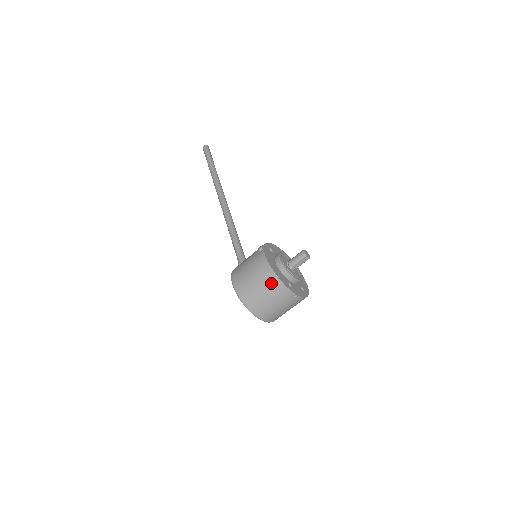
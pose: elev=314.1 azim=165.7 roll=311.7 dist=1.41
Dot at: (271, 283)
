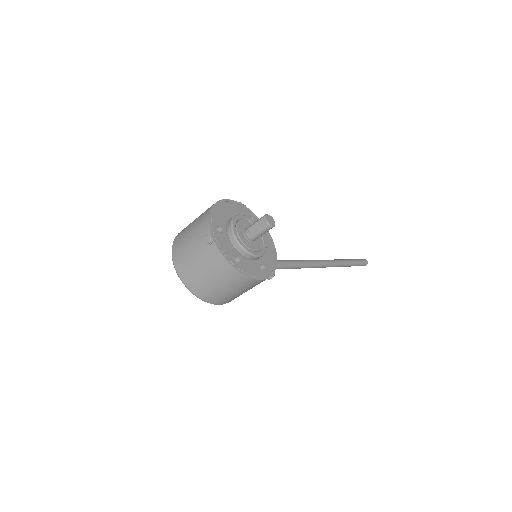
Dot at: (204, 214)
